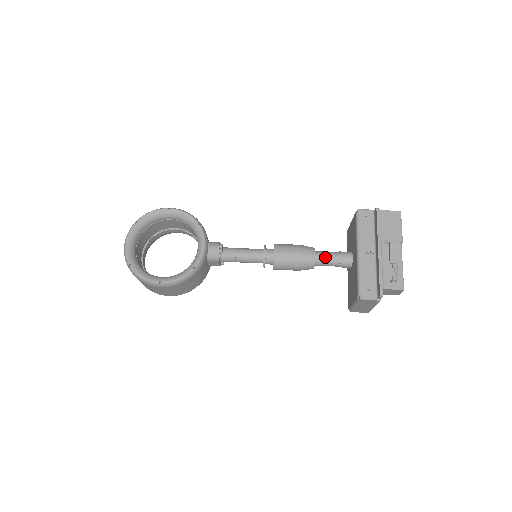
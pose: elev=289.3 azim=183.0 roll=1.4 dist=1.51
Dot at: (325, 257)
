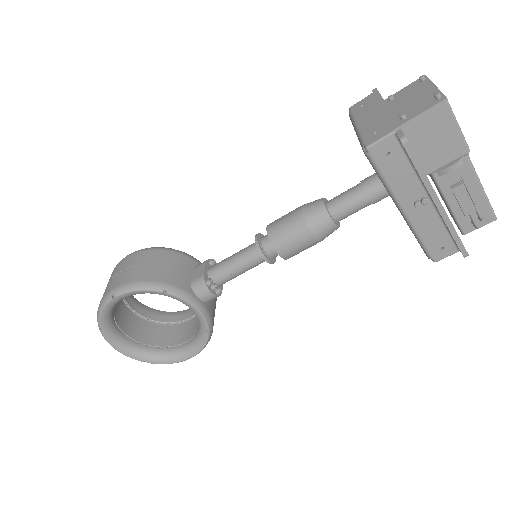
Dot at: (348, 212)
